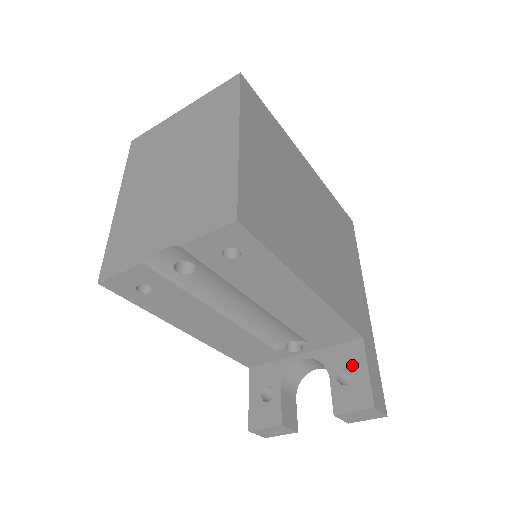
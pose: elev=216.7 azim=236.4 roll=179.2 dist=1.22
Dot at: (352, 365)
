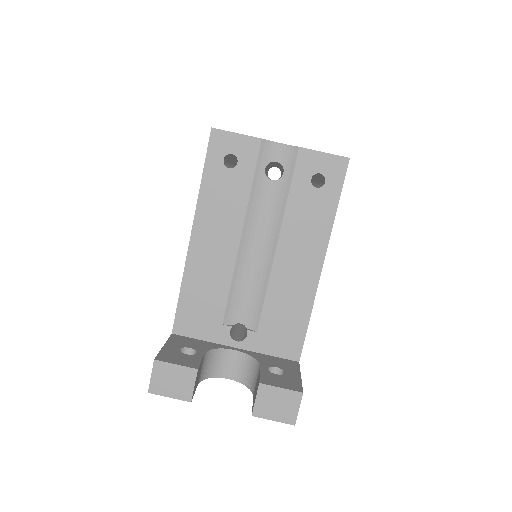
Dot at: (286, 368)
